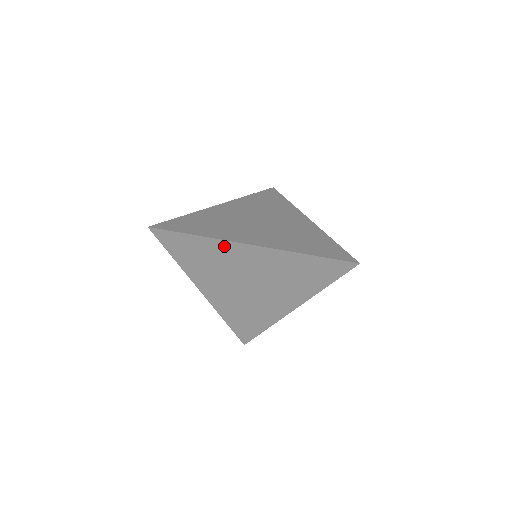
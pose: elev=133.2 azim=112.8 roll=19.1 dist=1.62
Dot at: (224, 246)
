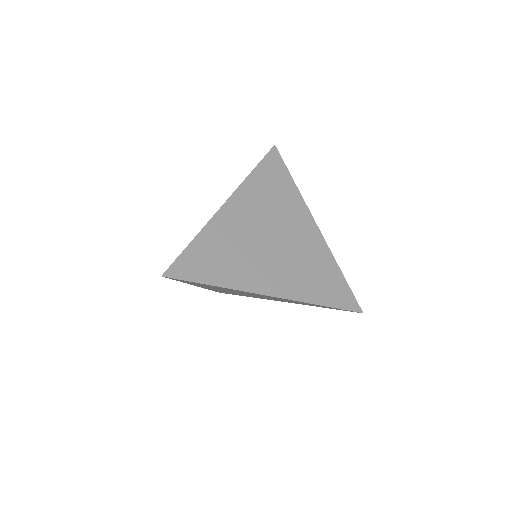
Dot at: (217, 225)
